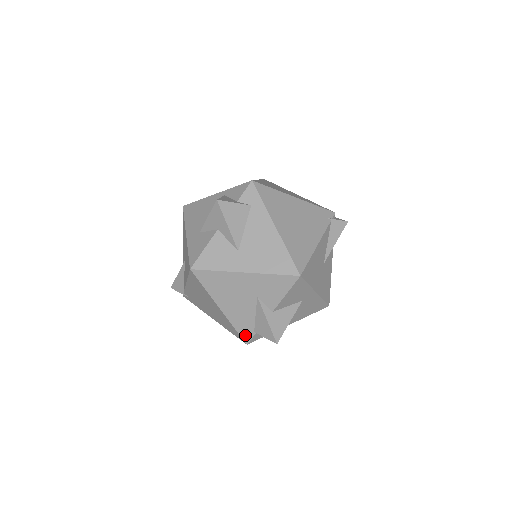
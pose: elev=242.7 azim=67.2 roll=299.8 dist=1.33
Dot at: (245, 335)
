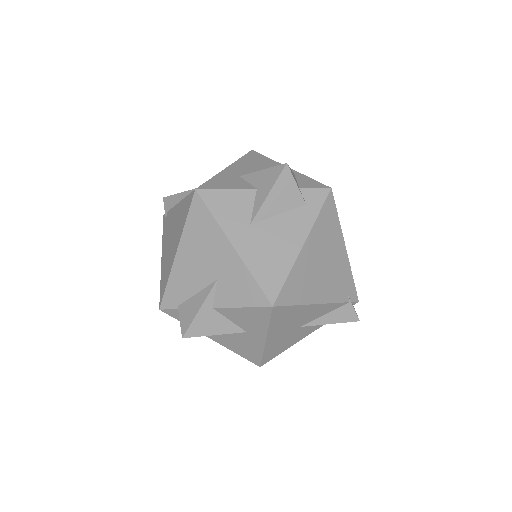
Dot at: (168, 299)
